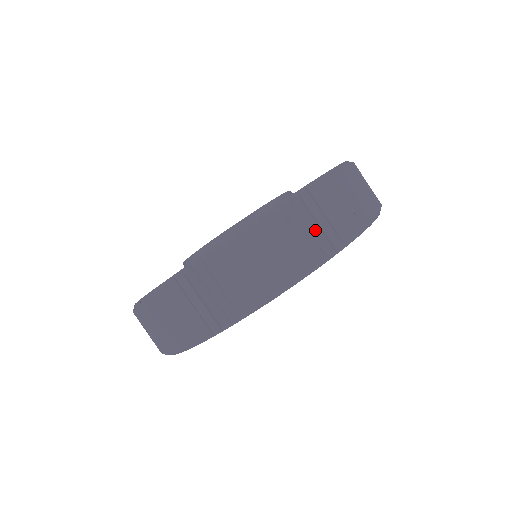
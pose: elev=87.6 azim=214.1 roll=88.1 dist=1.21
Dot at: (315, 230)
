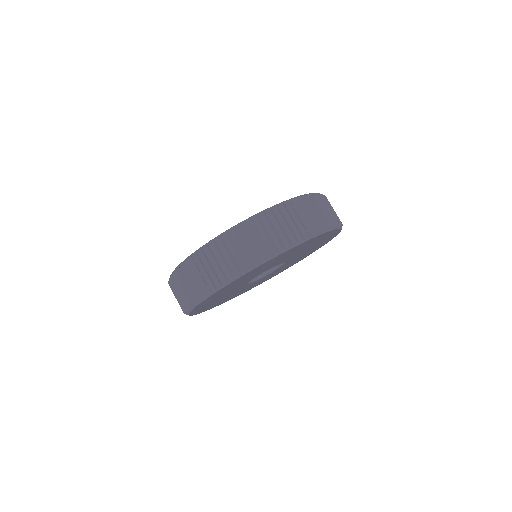
Dot at: (308, 218)
